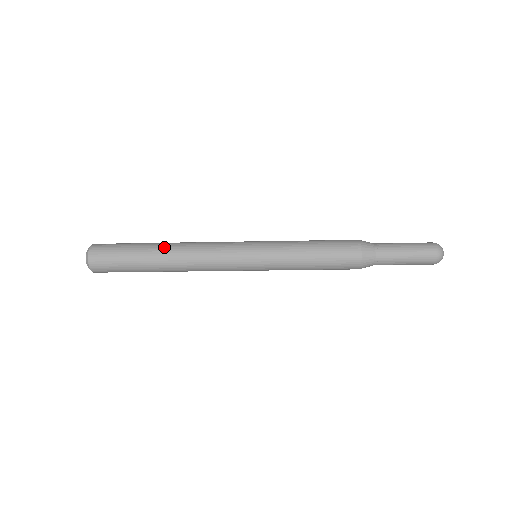
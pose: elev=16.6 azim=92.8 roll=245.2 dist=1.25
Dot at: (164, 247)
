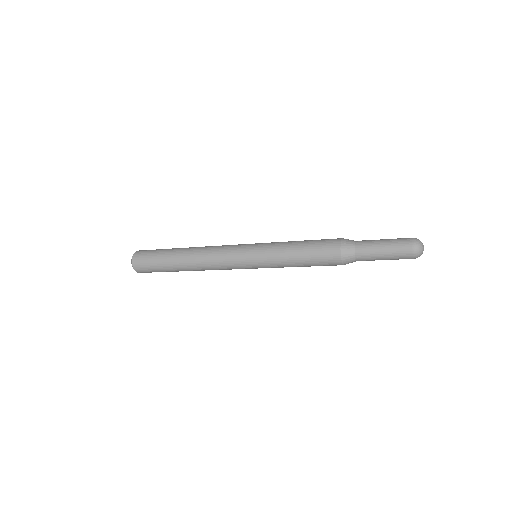
Dot at: (183, 254)
